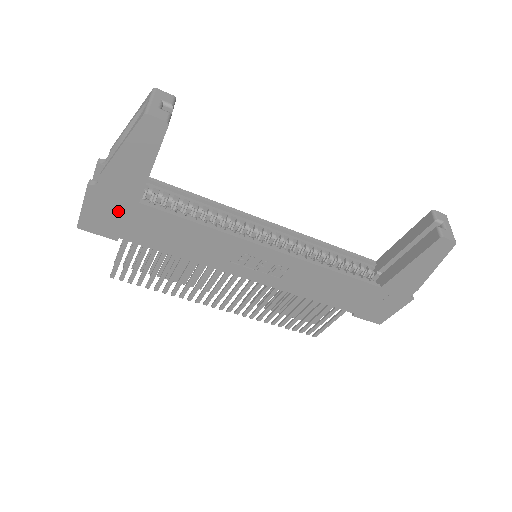
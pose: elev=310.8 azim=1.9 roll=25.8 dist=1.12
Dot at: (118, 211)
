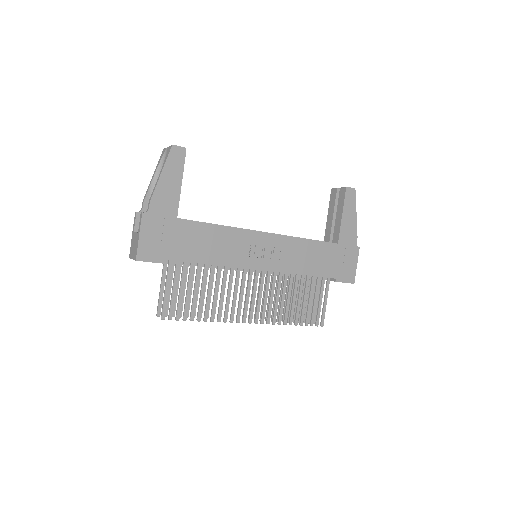
Dot at: (164, 231)
